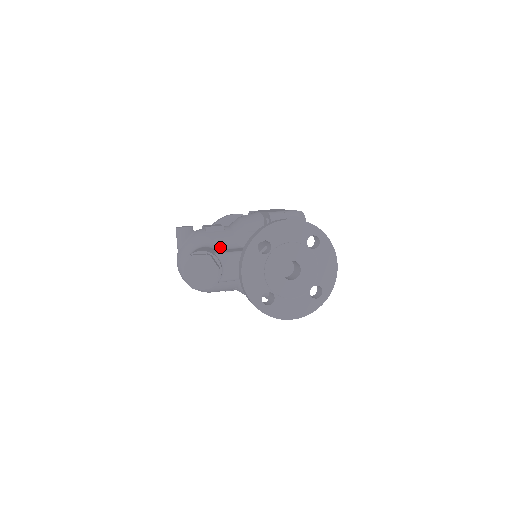
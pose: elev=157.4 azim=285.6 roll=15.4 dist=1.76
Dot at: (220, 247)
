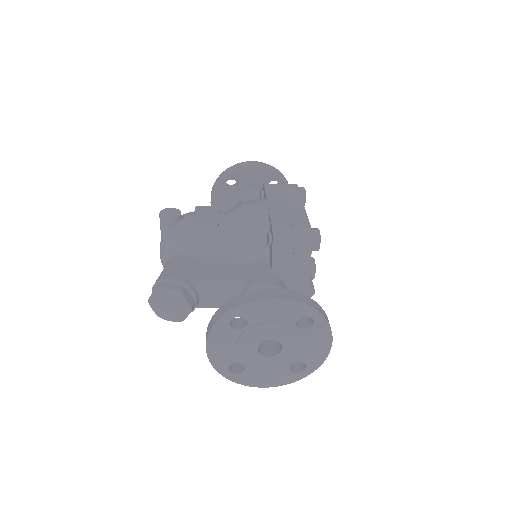
Dot at: (206, 256)
